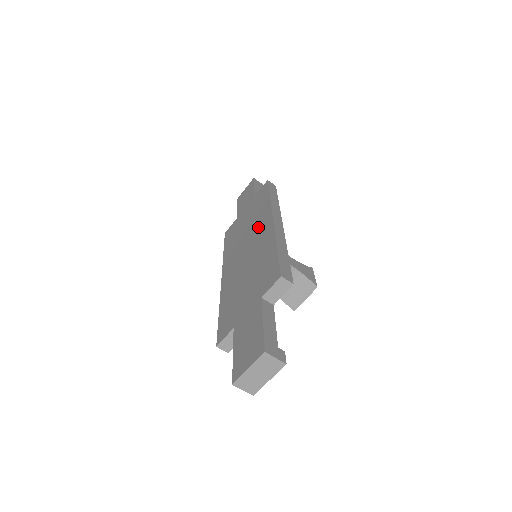
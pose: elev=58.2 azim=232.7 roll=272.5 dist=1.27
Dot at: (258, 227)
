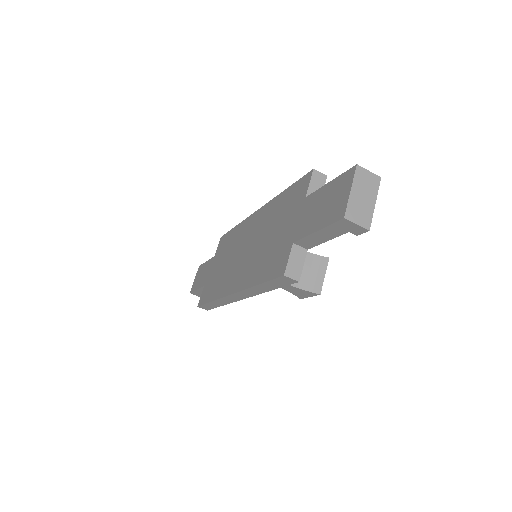
Dot at: (244, 235)
